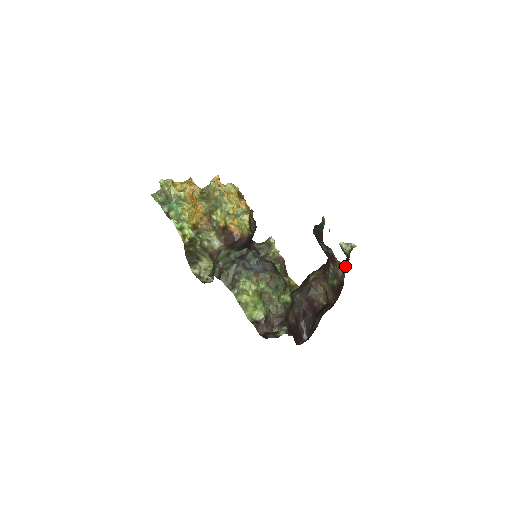
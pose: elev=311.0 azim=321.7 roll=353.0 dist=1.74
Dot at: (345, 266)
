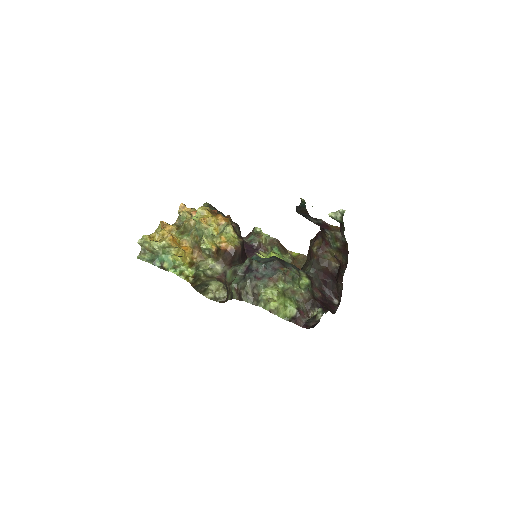
Dot at: (343, 231)
